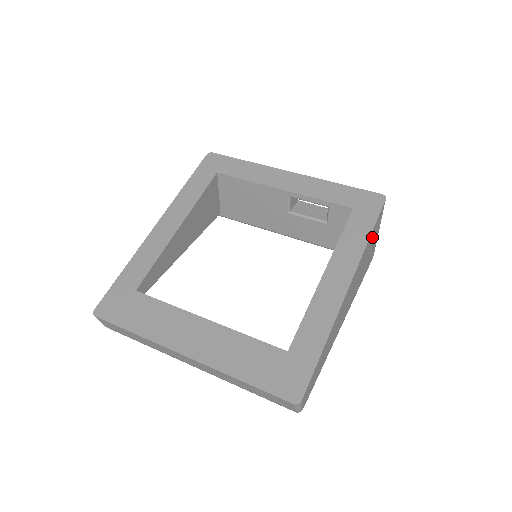
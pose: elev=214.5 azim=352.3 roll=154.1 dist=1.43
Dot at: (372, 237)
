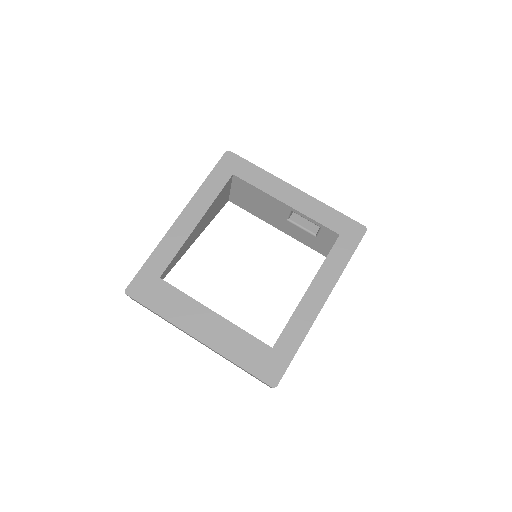
Dot at: occluded
